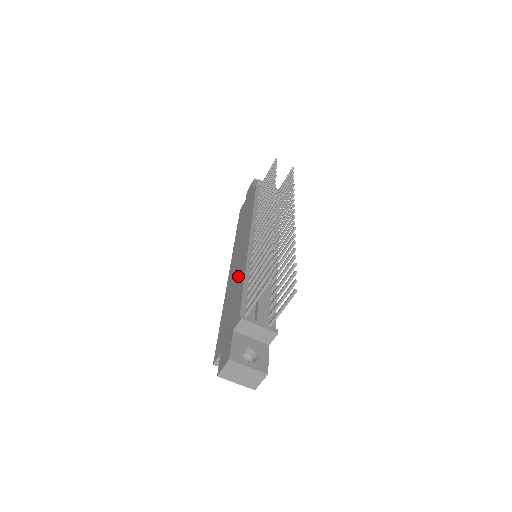
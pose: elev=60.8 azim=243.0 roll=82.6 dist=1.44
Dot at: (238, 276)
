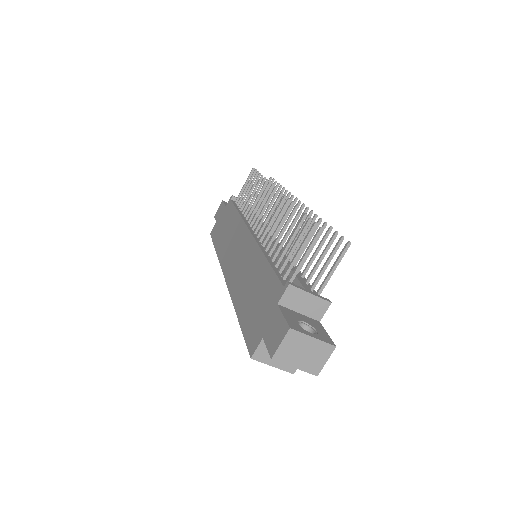
Dot at: (250, 266)
